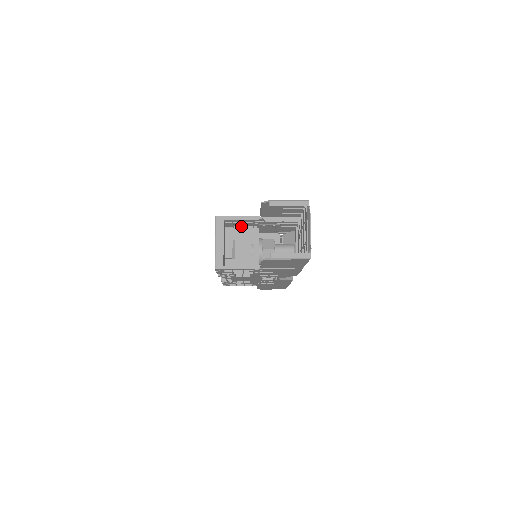
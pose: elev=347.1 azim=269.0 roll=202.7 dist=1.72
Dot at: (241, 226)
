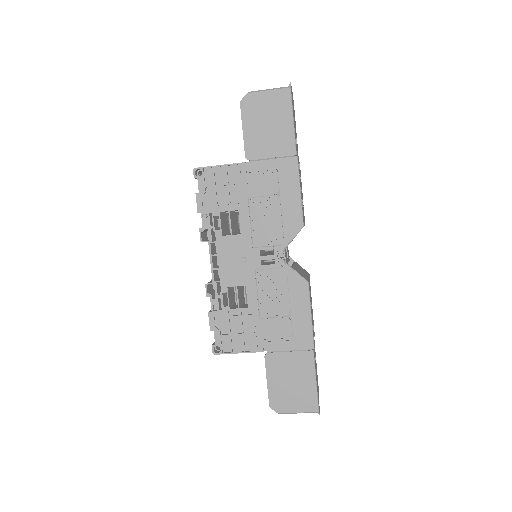
Dot at: occluded
